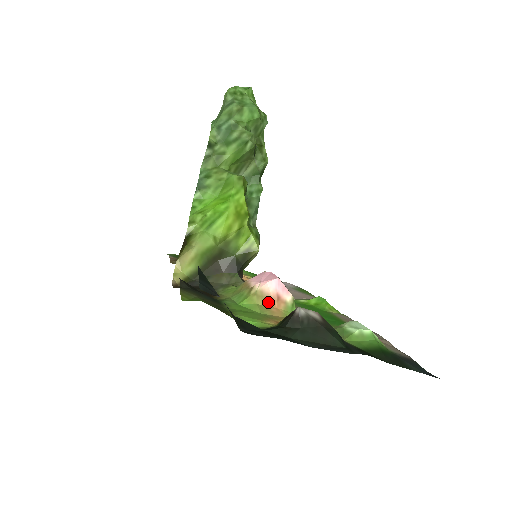
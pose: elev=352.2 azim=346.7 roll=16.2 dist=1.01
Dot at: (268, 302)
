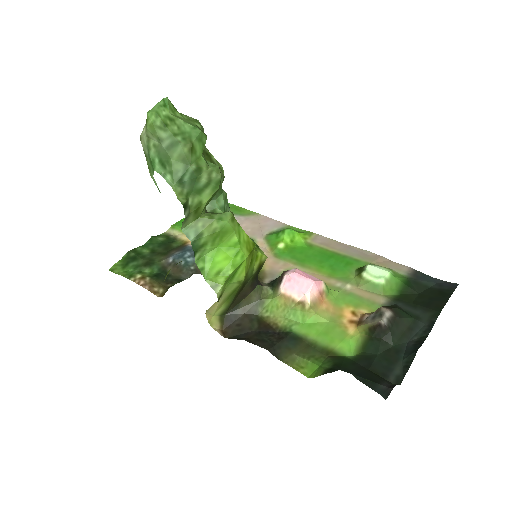
Dot at: (318, 304)
